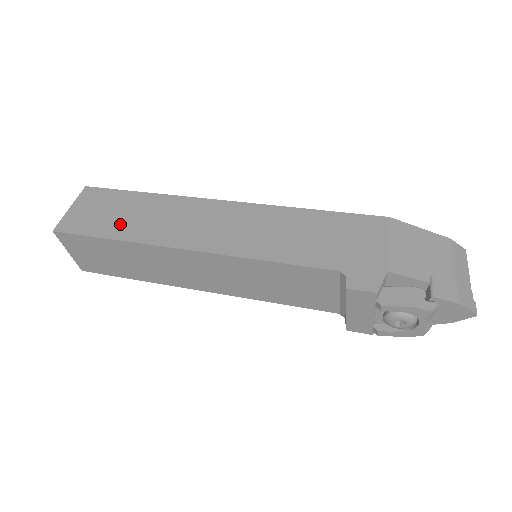
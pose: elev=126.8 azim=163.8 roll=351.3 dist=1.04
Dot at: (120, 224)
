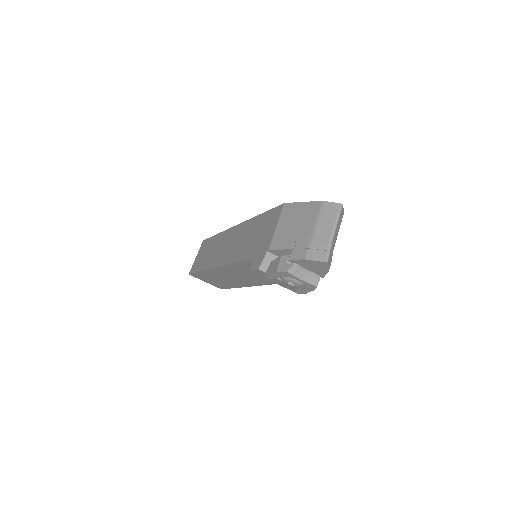
Dot at: (204, 261)
